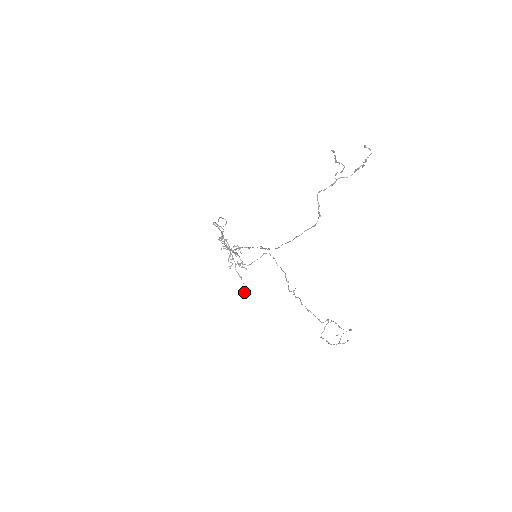
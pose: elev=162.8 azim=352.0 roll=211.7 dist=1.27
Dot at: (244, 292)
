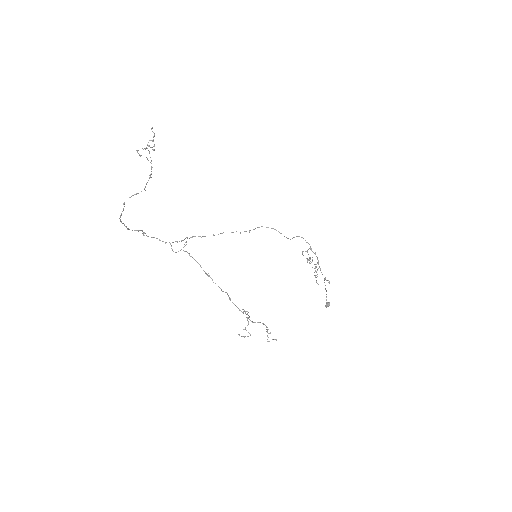
Dot at: occluded
